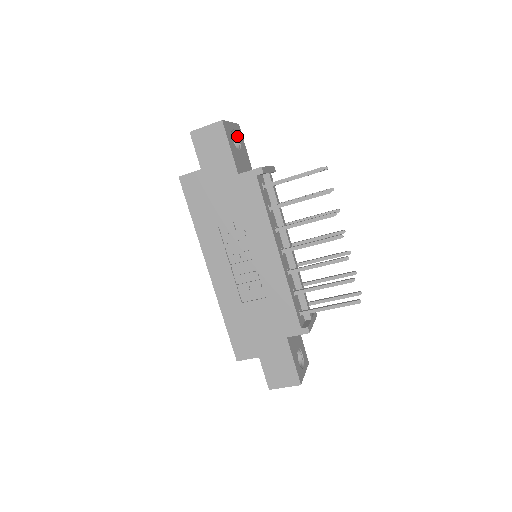
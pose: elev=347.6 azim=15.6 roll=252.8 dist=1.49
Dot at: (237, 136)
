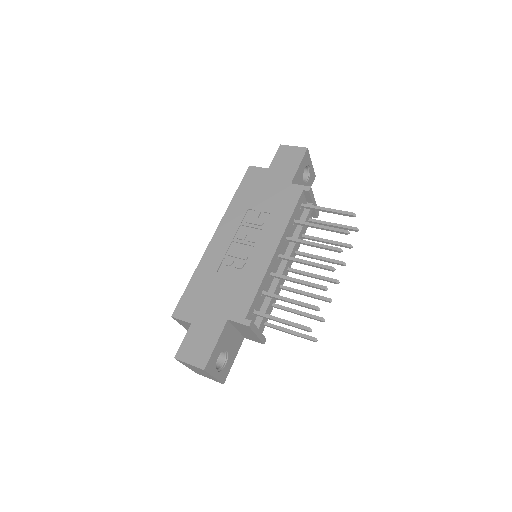
Dot at: (309, 177)
